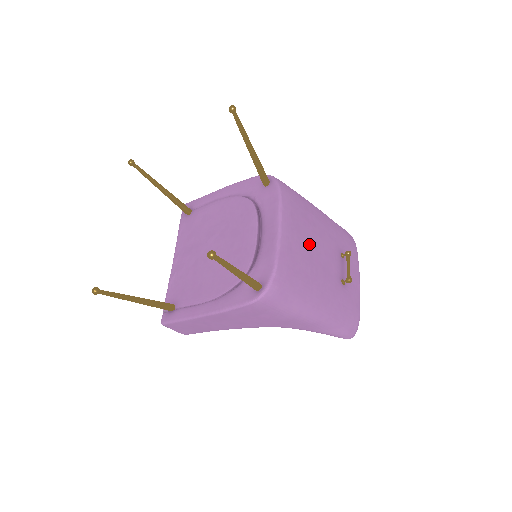
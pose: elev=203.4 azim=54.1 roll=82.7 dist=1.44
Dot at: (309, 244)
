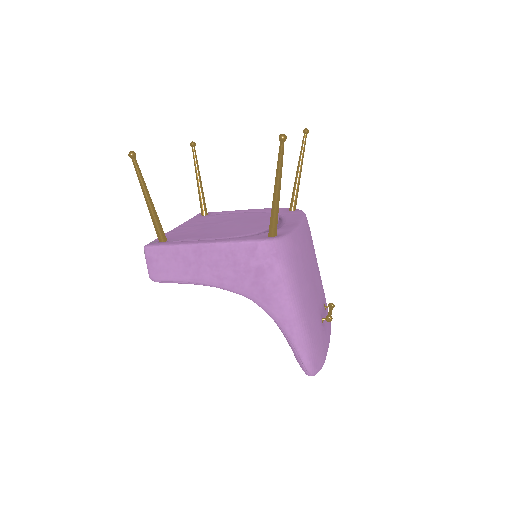
Dot at: (312, 260)
